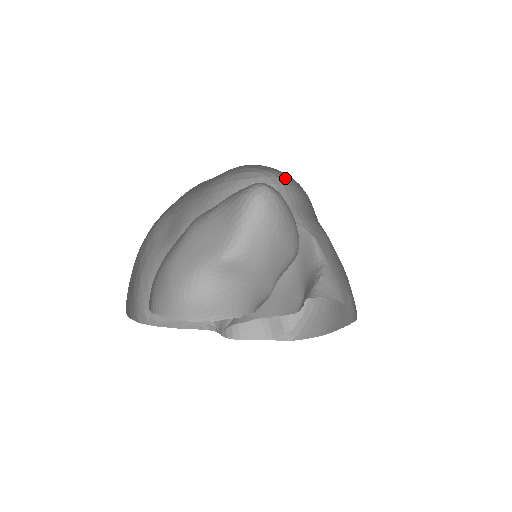
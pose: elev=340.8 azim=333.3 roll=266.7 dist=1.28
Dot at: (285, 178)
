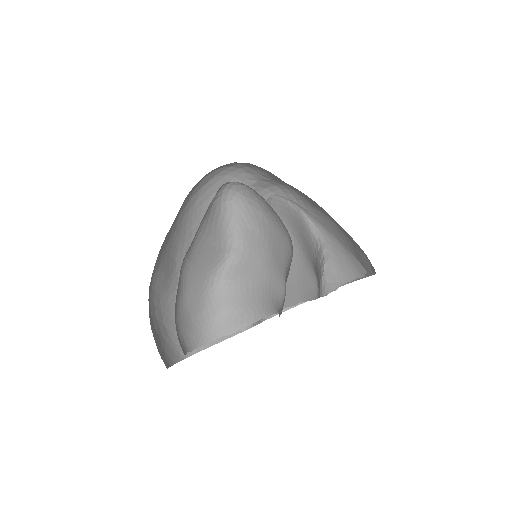
Dot at: (247, 163)
